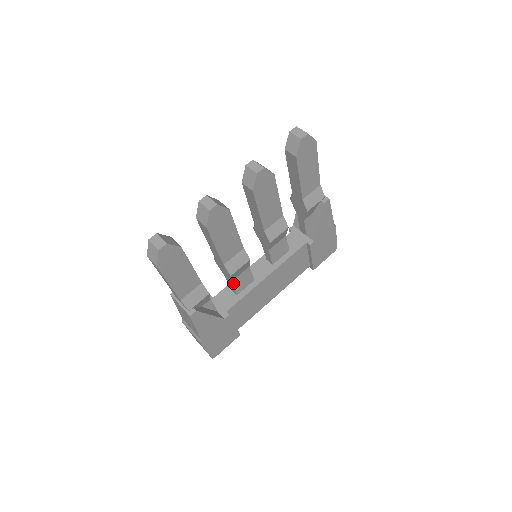
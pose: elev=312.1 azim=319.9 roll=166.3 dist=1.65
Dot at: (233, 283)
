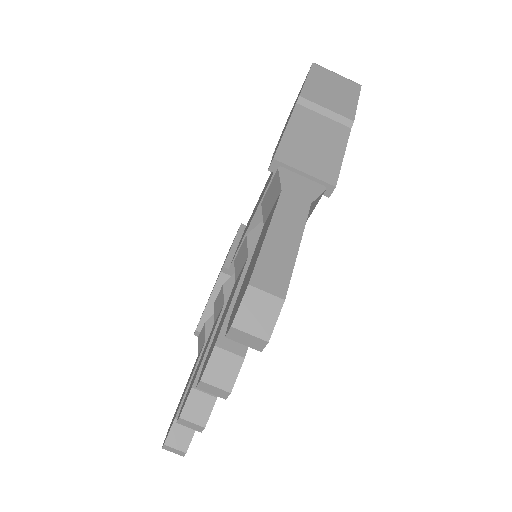
Dot at: occluded
